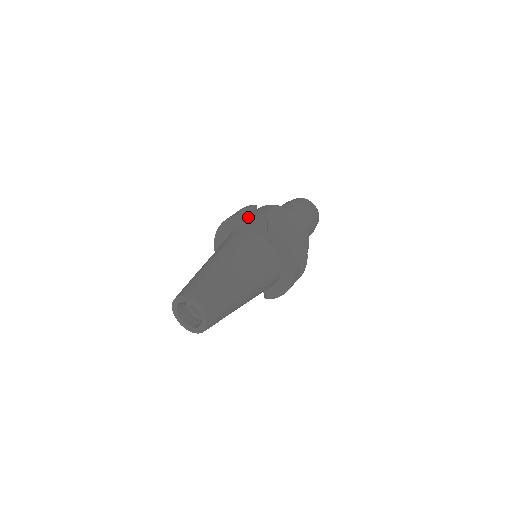
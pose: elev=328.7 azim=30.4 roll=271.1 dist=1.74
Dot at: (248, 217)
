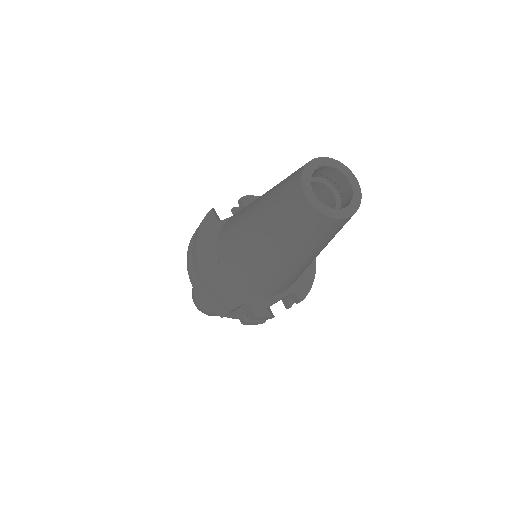
Dot at: occluded
